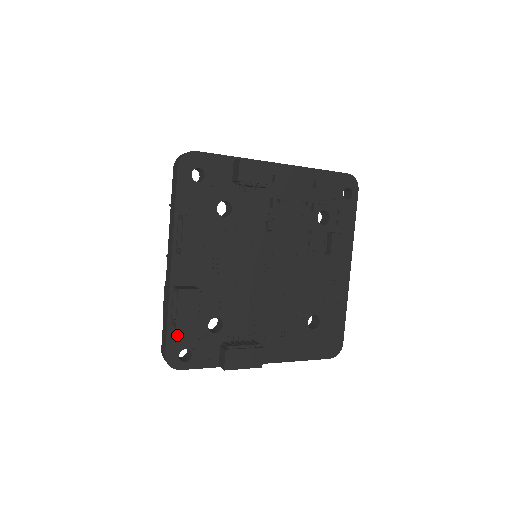
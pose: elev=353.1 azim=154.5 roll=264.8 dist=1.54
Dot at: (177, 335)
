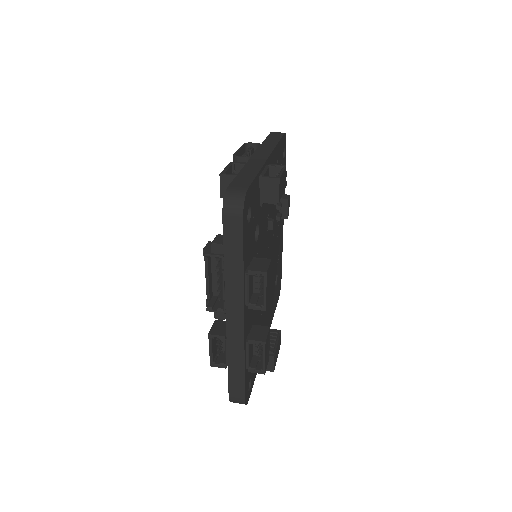
Dot at: (247, 376)
